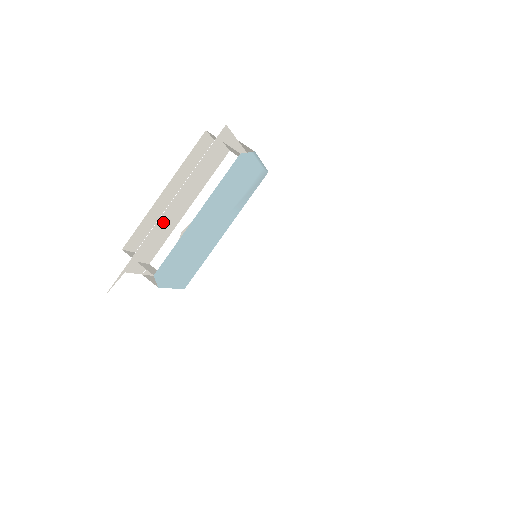
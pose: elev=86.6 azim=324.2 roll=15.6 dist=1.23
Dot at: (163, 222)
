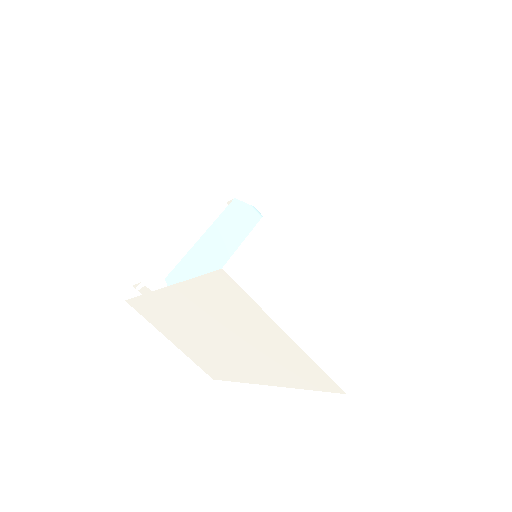
Dot at: (181, 252)
